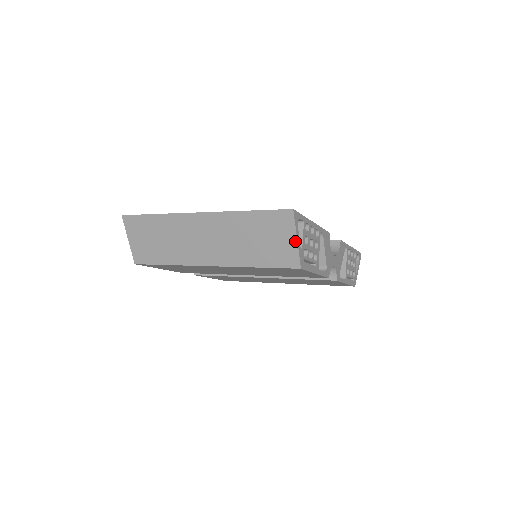
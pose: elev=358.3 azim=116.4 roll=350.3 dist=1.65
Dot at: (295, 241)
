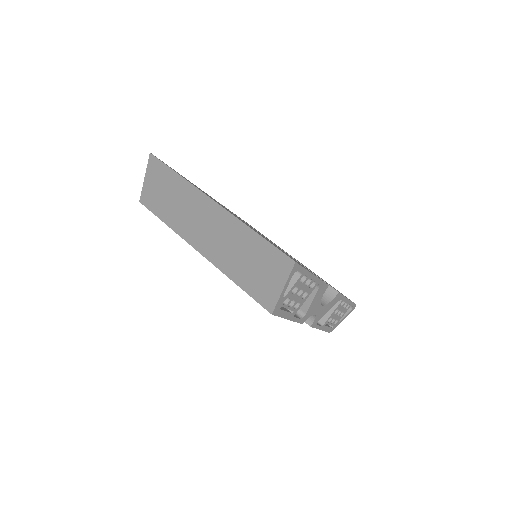
Dot at: (281, 289)
